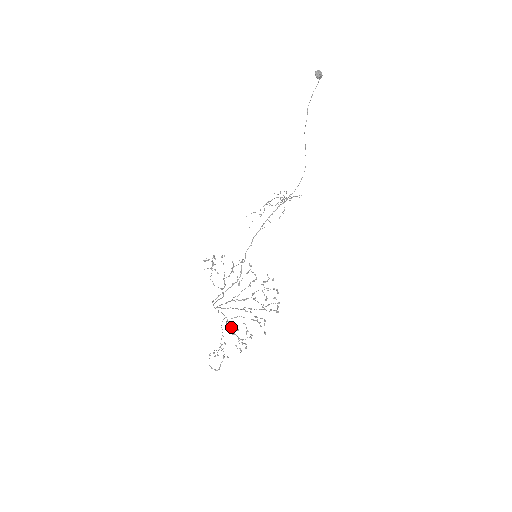
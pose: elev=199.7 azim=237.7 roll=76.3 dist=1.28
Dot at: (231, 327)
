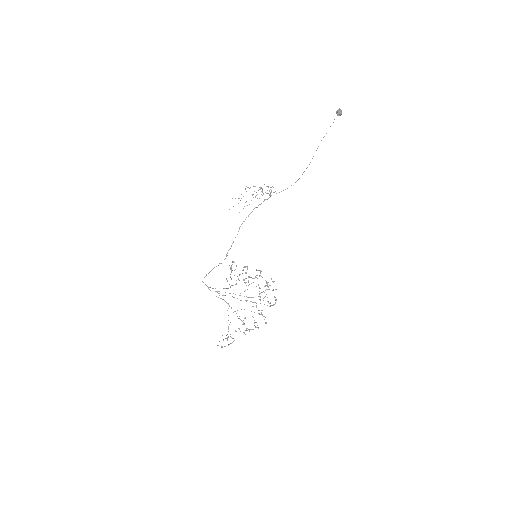
Dot at: occluded
